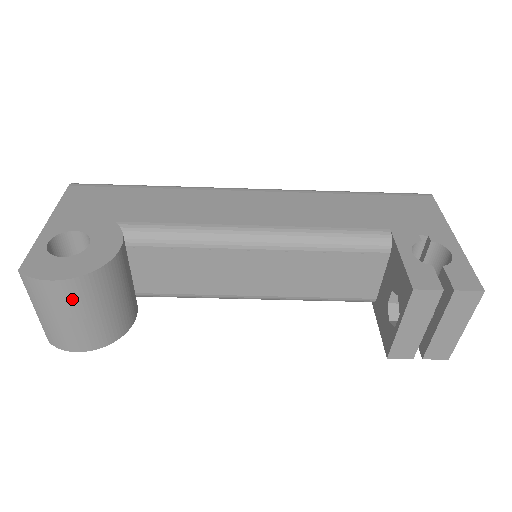
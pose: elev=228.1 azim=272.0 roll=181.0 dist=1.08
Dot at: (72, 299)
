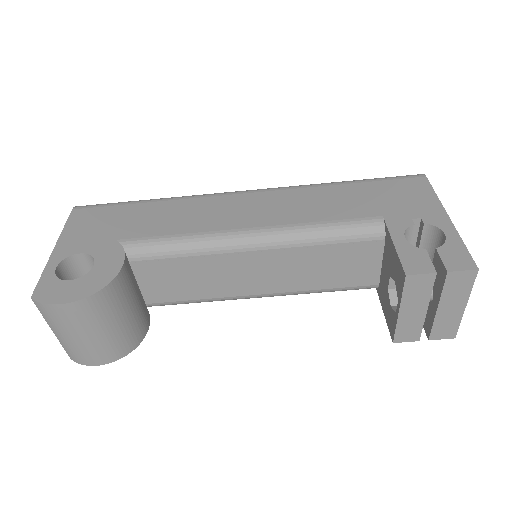
Dot at: (83, 319)
